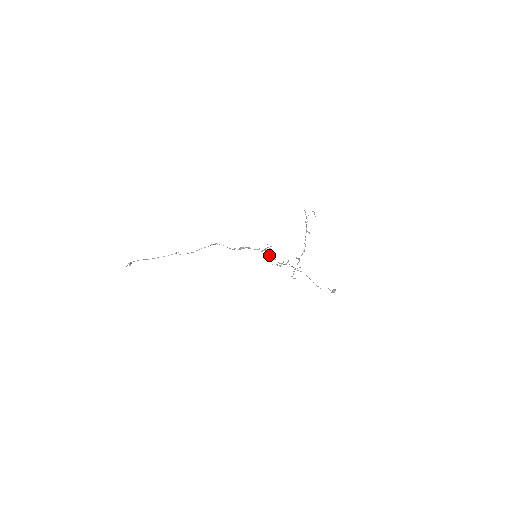
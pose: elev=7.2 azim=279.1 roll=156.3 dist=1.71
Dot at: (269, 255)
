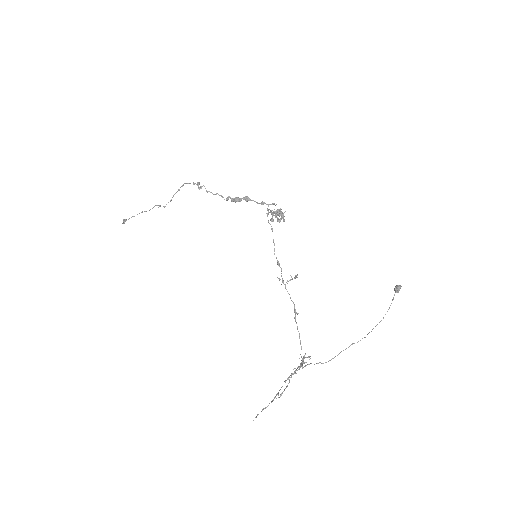
Dot at: occluded
